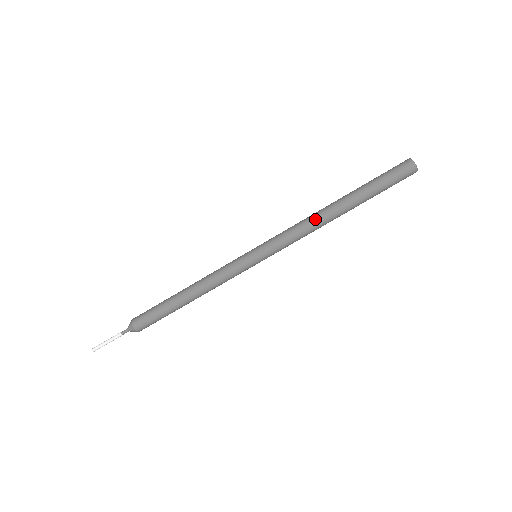
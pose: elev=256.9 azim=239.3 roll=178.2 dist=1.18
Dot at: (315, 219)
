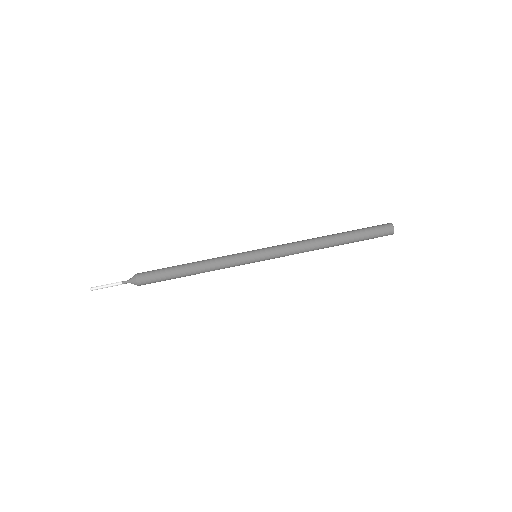
Dot at: (310, 240)
